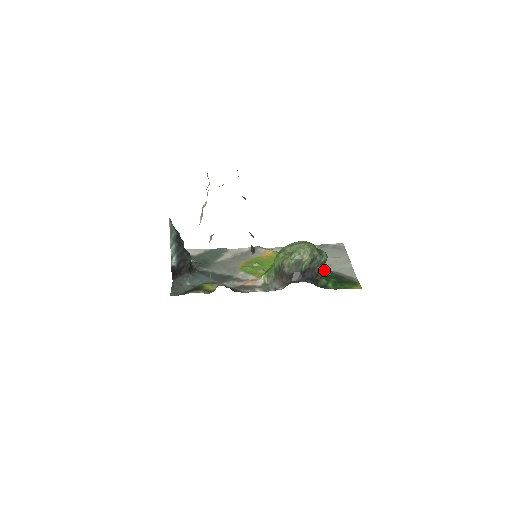
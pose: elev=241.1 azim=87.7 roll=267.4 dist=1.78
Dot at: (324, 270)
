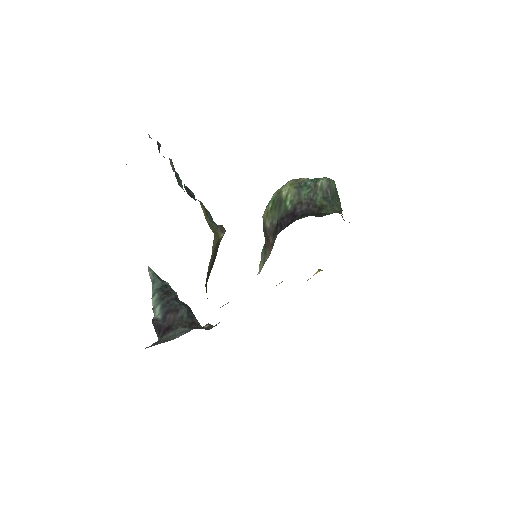
Dot at: occluded
